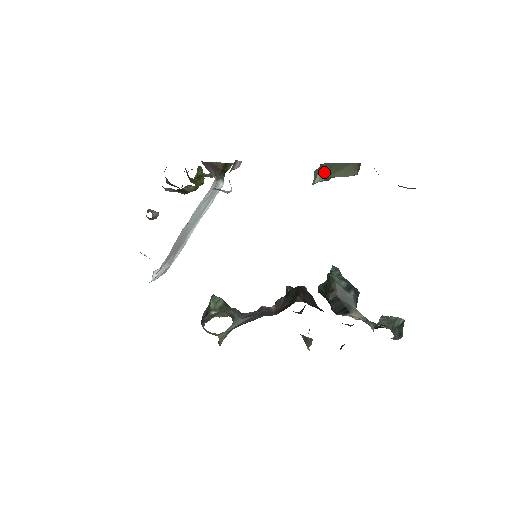
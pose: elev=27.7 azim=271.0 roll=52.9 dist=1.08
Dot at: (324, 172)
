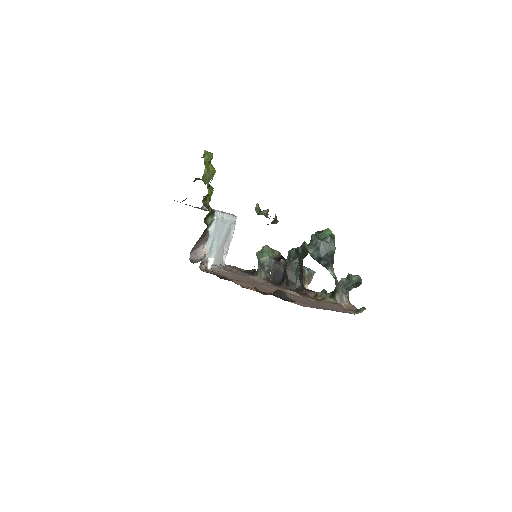
Dot at: occluded
